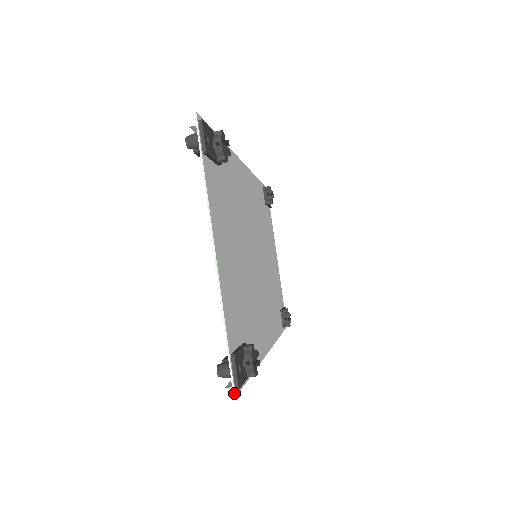
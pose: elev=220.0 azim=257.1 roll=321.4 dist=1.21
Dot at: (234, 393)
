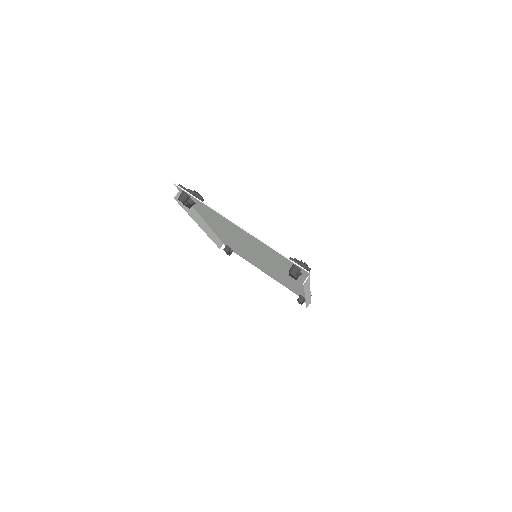
Dot at: (307, 271)
